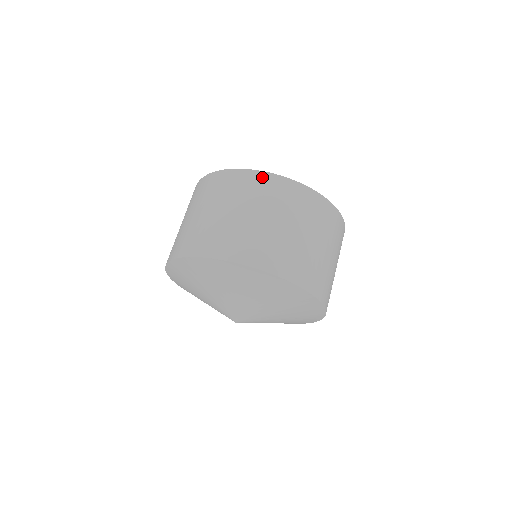
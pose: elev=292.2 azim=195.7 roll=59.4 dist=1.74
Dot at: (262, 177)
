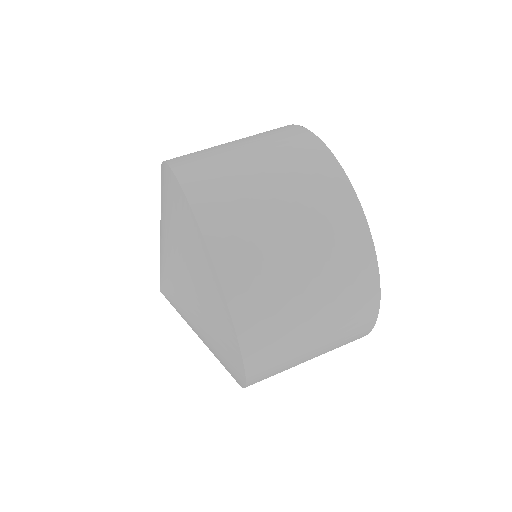
Dot at: (337, 177)
